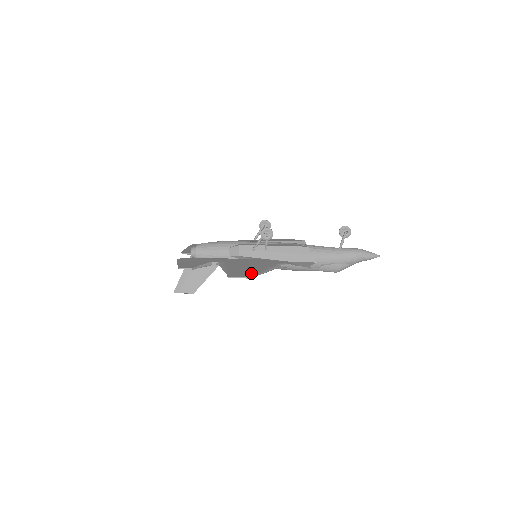
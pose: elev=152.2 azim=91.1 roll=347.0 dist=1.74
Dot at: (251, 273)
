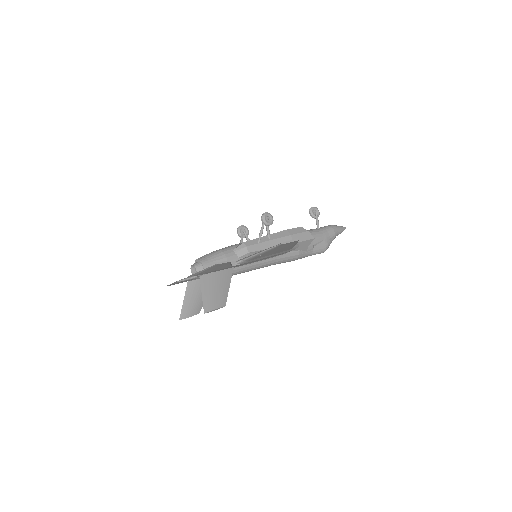
Dot at: occluded
